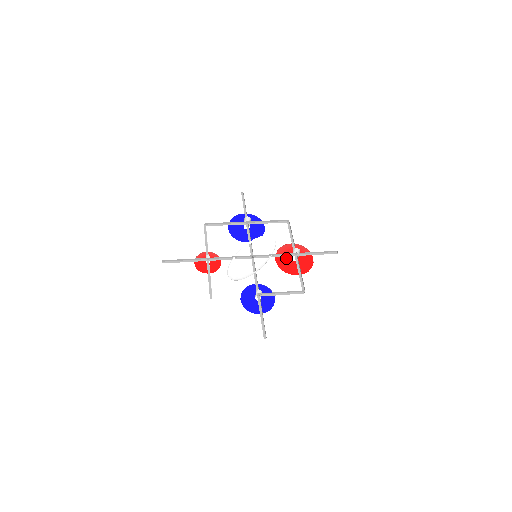
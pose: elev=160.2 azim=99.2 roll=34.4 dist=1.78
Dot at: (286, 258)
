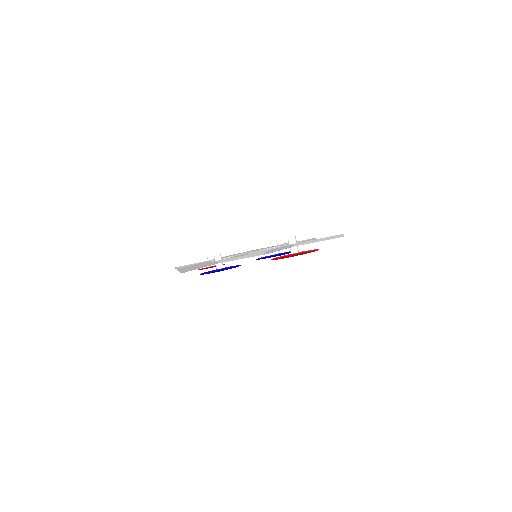
Dot at: occluded
